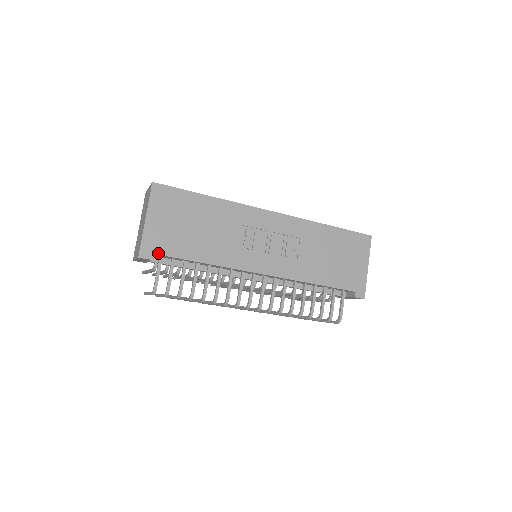
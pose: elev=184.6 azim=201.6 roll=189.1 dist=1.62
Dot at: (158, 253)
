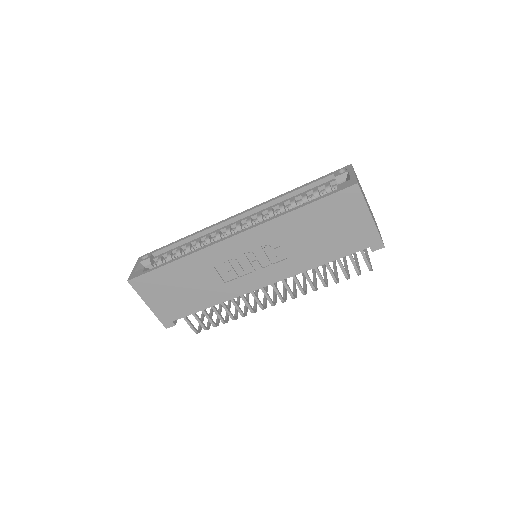
Dot at: (175, 319)
